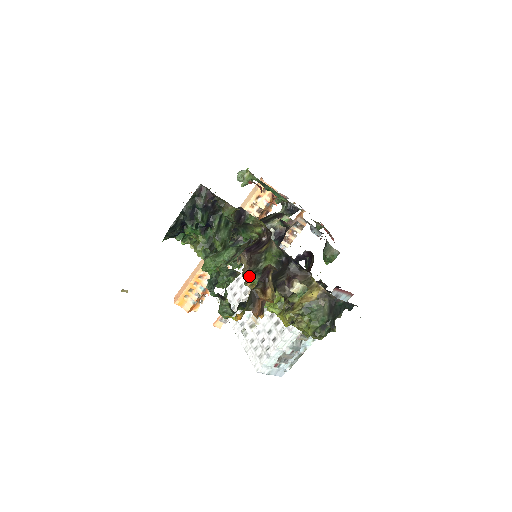
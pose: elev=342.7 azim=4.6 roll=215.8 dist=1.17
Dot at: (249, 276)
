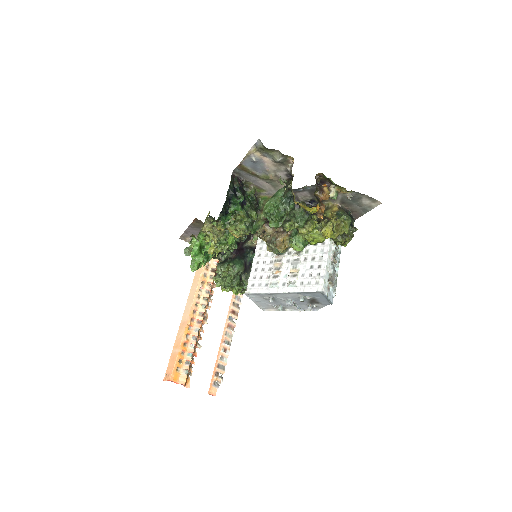
Dot at: (286, 223)
